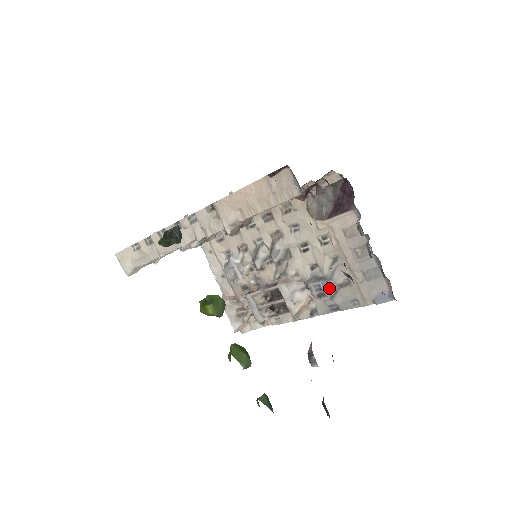
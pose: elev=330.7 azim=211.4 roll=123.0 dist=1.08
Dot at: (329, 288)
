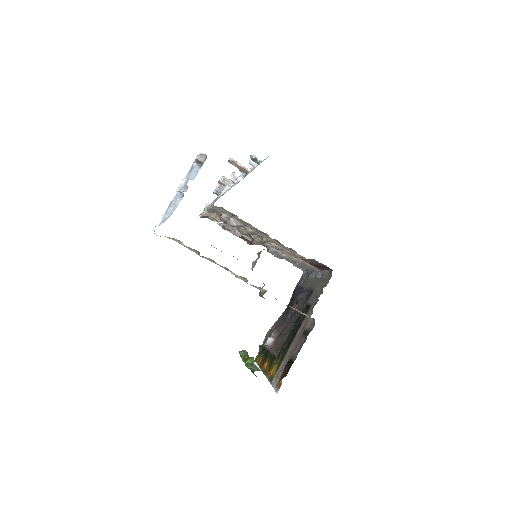
Dot at: (279, 258)
